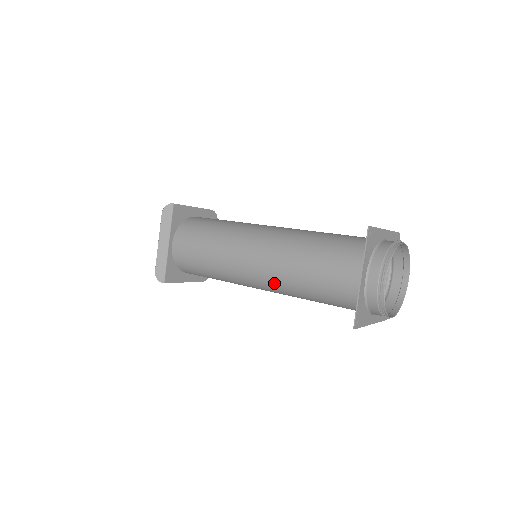
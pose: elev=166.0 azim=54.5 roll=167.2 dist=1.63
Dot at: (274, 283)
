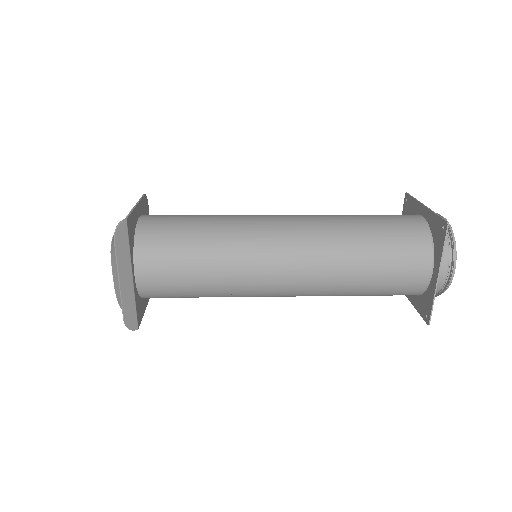
Dot at: (311, 293)
